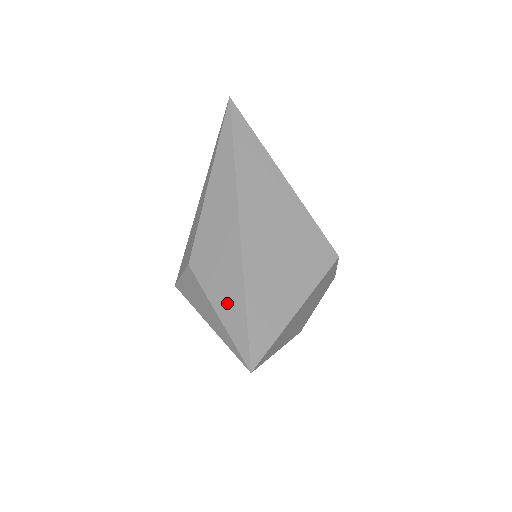
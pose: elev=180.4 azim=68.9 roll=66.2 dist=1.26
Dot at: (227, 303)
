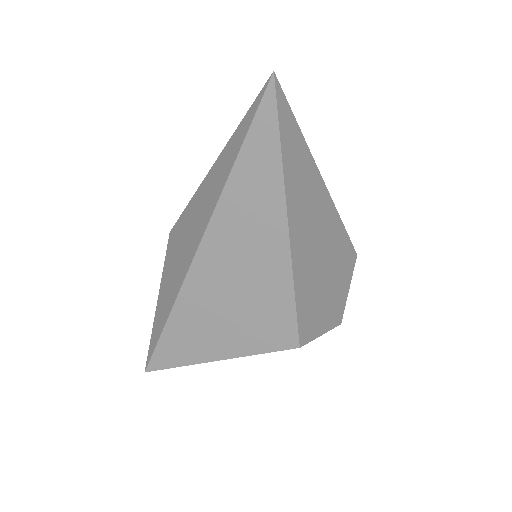
Dot at: (161, 306)
